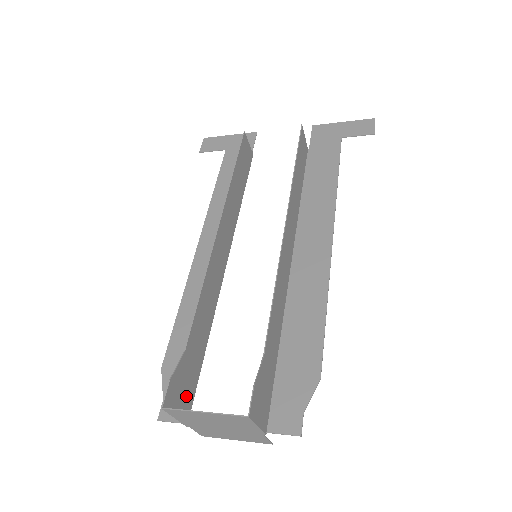
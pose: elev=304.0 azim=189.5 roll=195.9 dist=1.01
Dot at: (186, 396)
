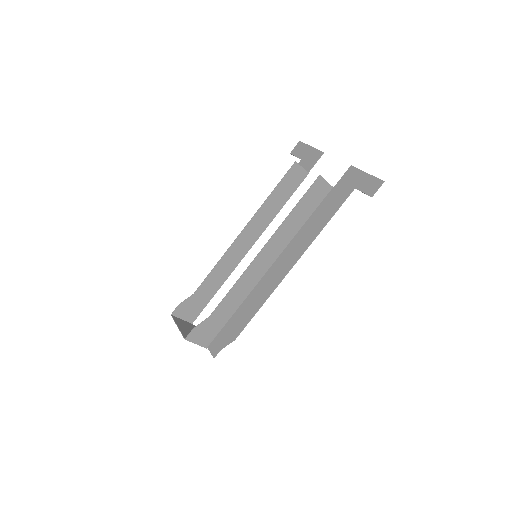
Dot at: (193, 312)
